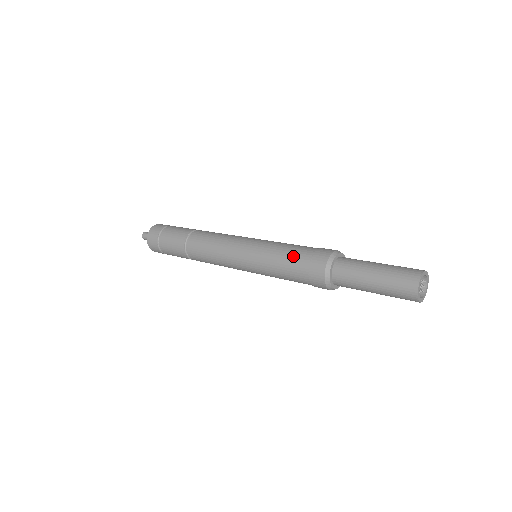
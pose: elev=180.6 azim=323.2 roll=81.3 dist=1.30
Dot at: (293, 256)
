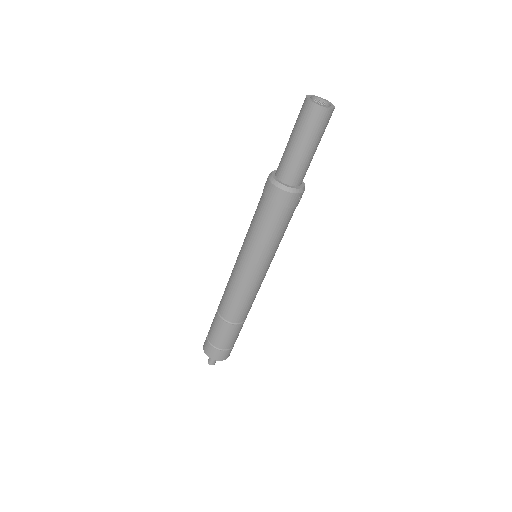
Dot at: occluded
